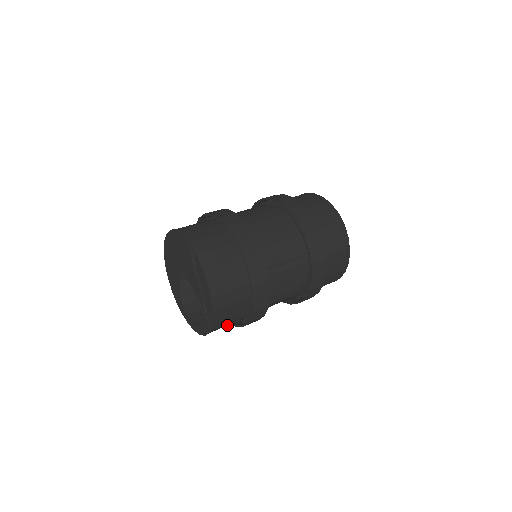
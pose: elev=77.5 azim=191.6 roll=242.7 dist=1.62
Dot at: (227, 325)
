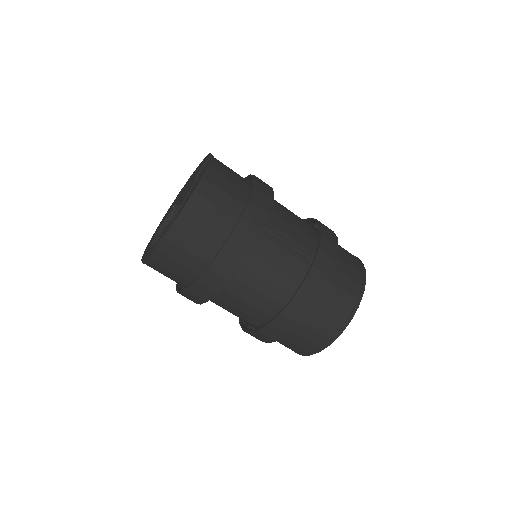
Dot at: (181, 264)
